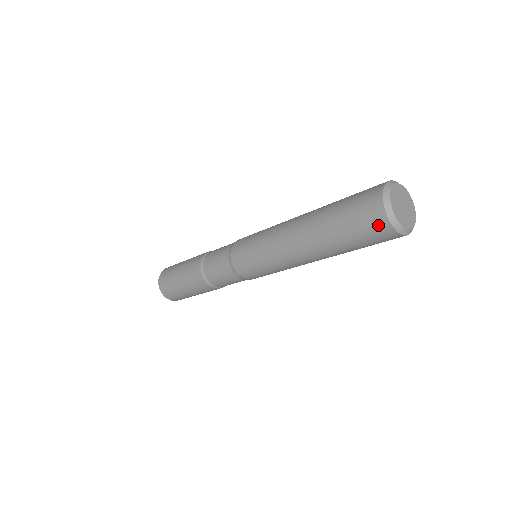
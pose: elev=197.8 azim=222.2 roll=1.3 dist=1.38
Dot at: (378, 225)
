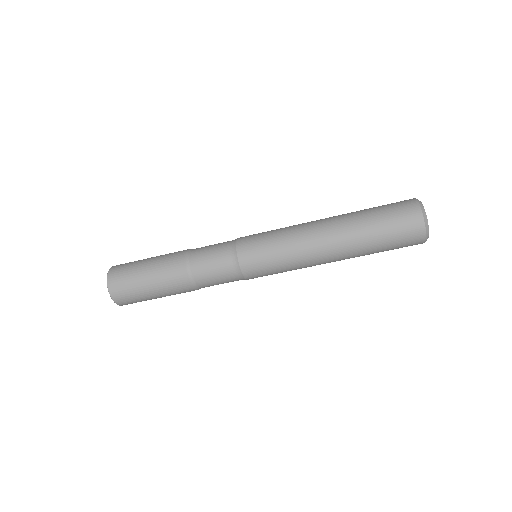
Dot at: (415, 232)
